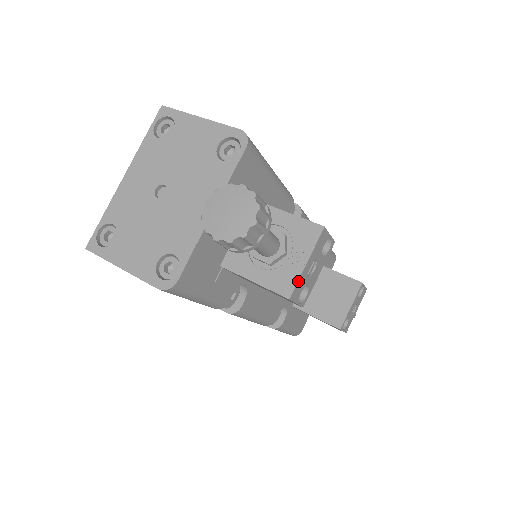
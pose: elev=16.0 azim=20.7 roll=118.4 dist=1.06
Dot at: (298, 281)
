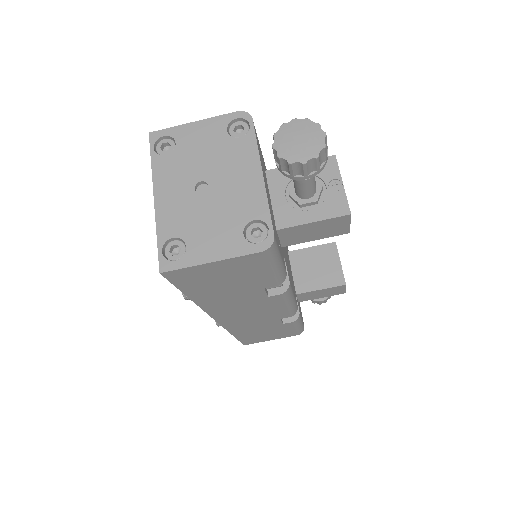
Dot at: occluded
